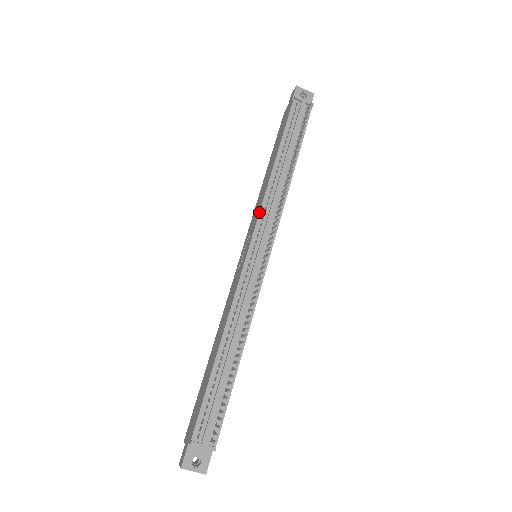
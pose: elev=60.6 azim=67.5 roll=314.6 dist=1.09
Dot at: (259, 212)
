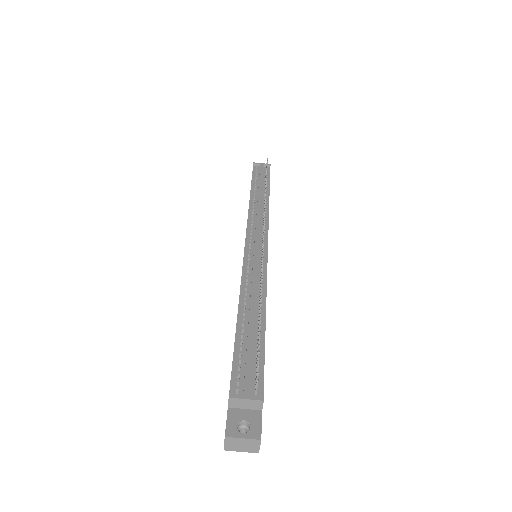
Dot at: (247, 221)
